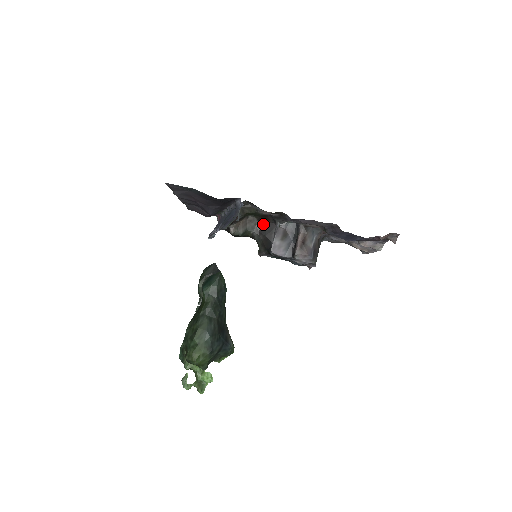
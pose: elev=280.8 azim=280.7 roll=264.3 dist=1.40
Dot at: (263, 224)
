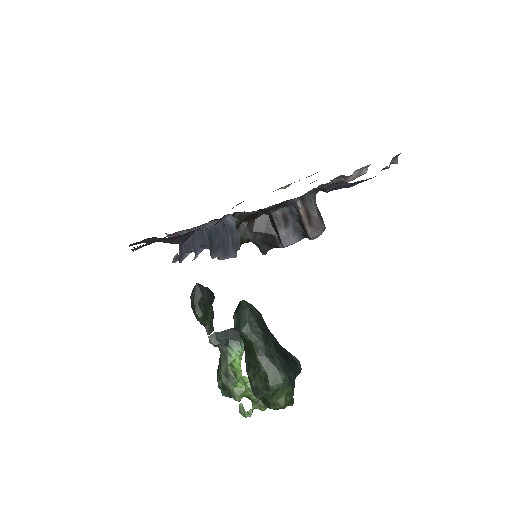
Dot at: (253, 222)
